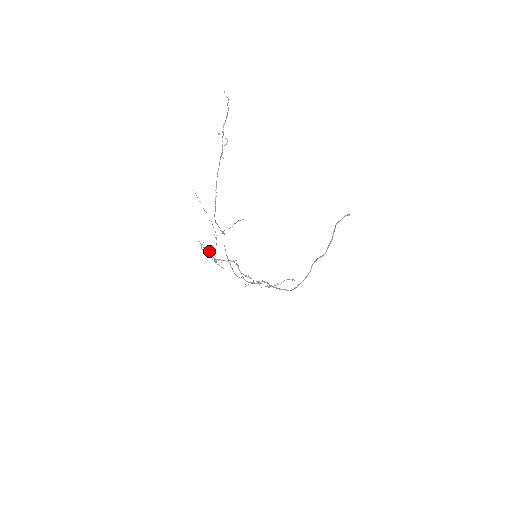
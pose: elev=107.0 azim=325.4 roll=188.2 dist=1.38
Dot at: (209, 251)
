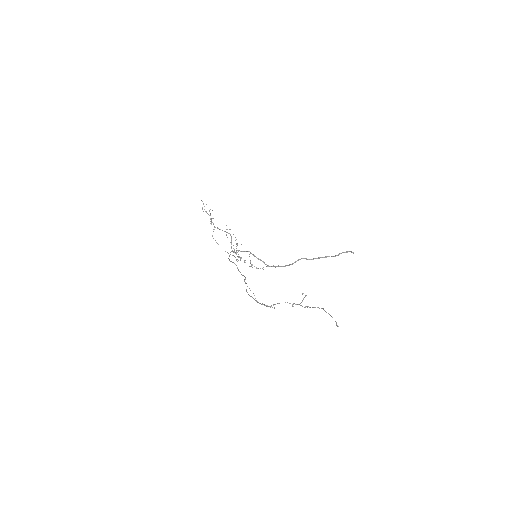
Dot at: (210, 218)
